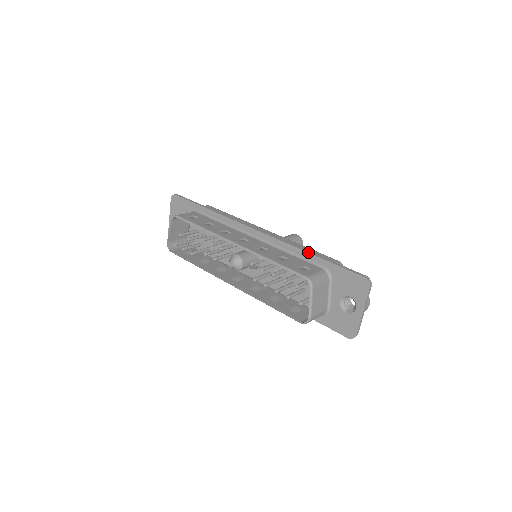
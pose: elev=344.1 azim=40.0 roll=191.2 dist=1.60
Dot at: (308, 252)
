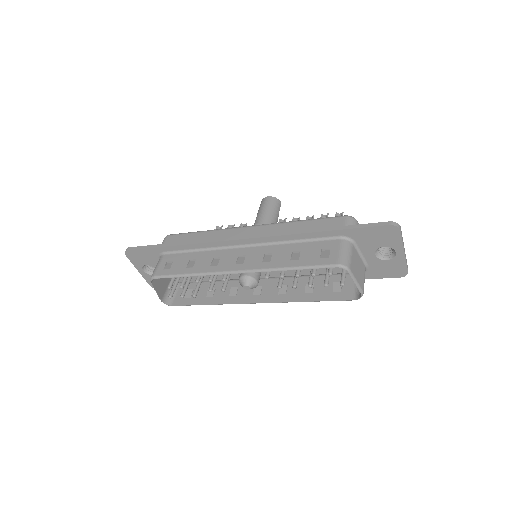
Dot at: (314, 232)
